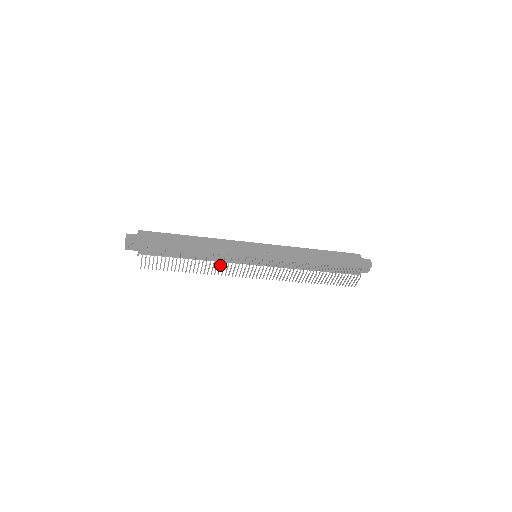
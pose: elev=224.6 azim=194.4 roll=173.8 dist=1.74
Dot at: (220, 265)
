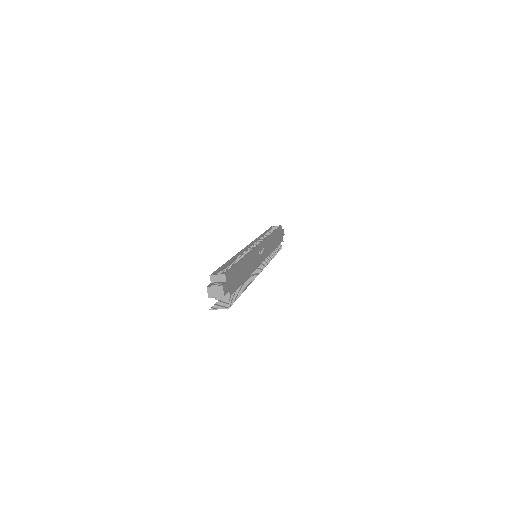
Dot at: occluded
